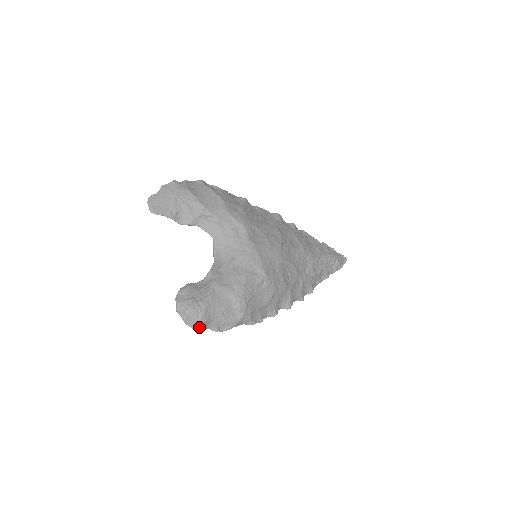
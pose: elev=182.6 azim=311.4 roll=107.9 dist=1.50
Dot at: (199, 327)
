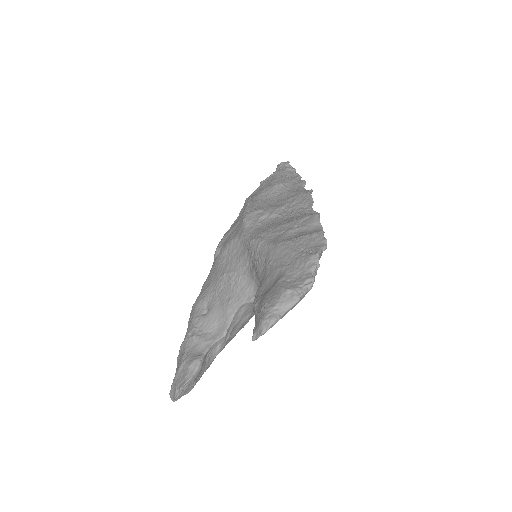
Dot at: occluded
